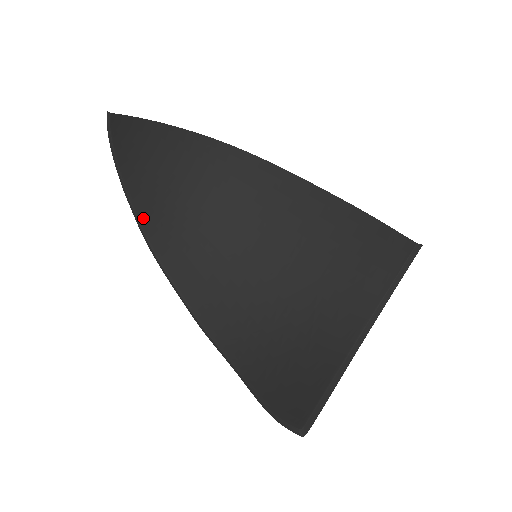
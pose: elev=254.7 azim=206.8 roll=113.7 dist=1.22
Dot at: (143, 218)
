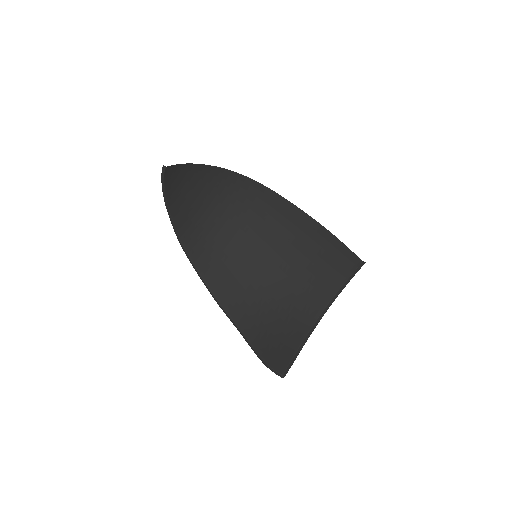
Dot at: (178, 227)
